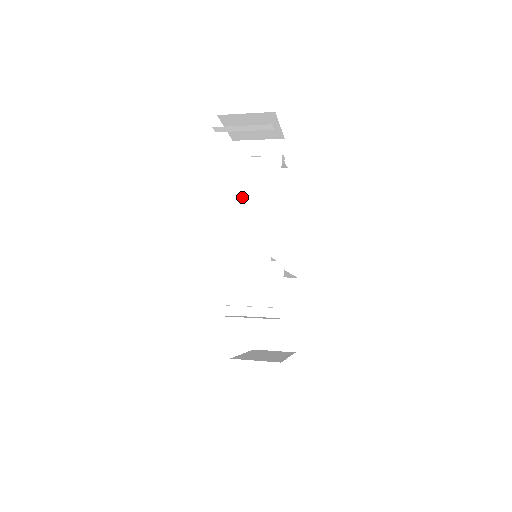
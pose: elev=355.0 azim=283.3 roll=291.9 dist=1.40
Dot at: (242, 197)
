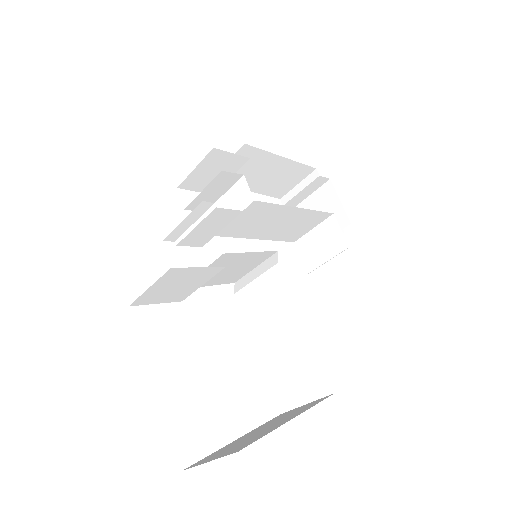
Dot at: (277, 231)
